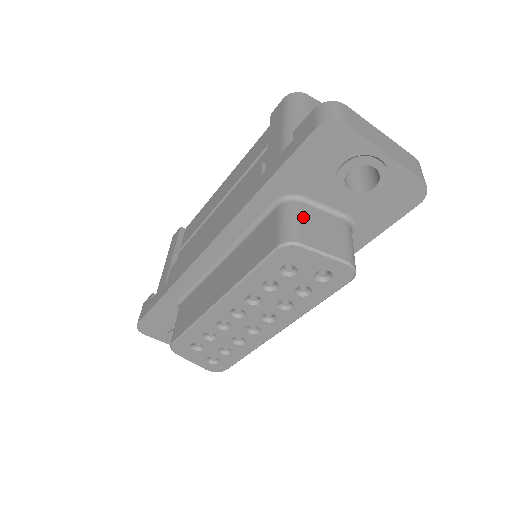
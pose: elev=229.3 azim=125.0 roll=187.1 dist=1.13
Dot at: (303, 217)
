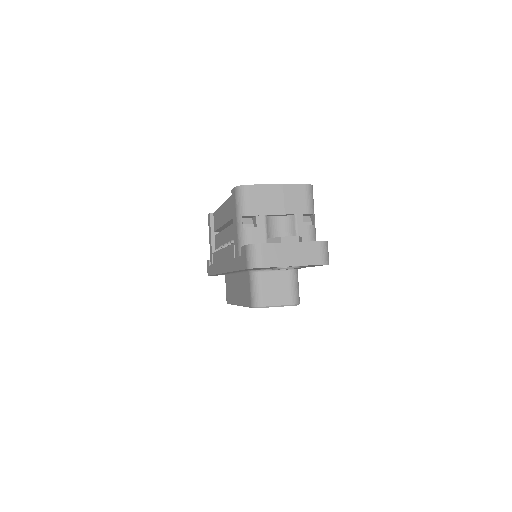
Dot at: (262, 285)
